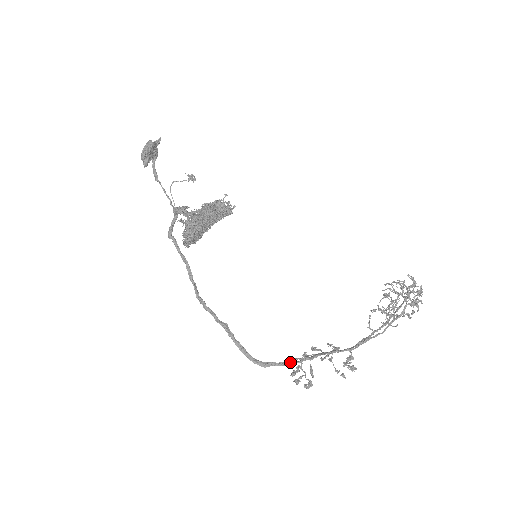
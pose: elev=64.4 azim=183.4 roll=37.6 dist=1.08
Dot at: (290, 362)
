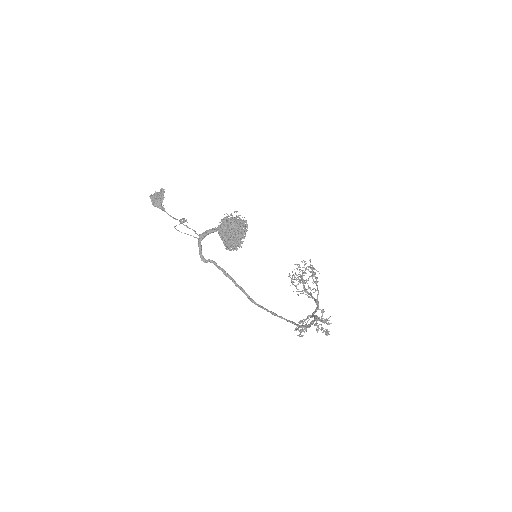
Dot at: (314, 320)
